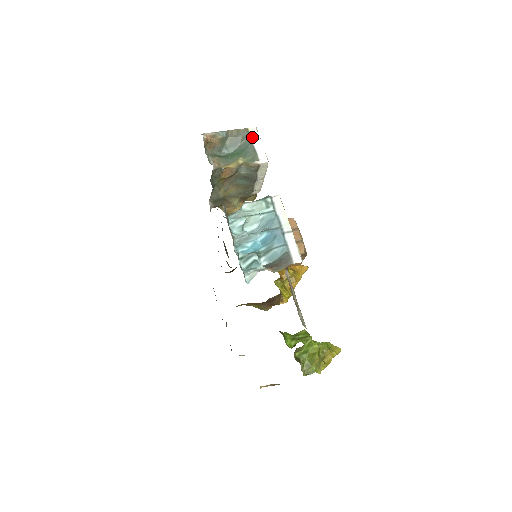
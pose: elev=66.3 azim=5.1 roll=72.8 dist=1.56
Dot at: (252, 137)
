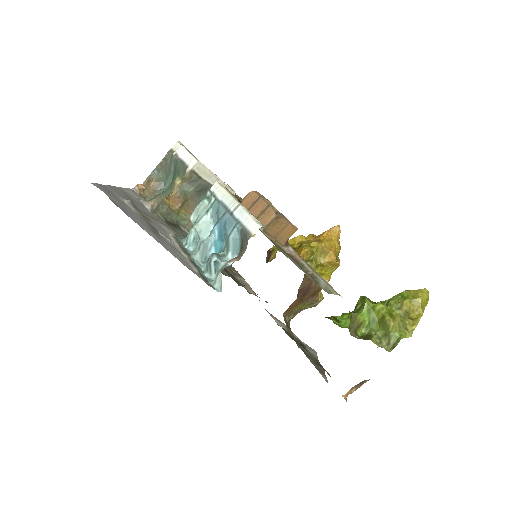
Dot at: (176, 153)
